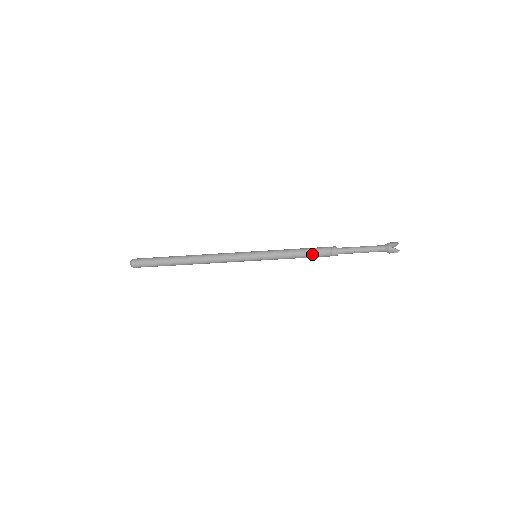
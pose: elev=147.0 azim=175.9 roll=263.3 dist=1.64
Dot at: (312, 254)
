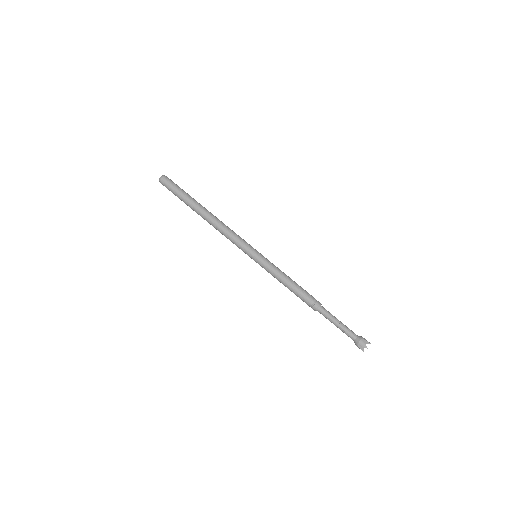
Dot at: (300, 291)
